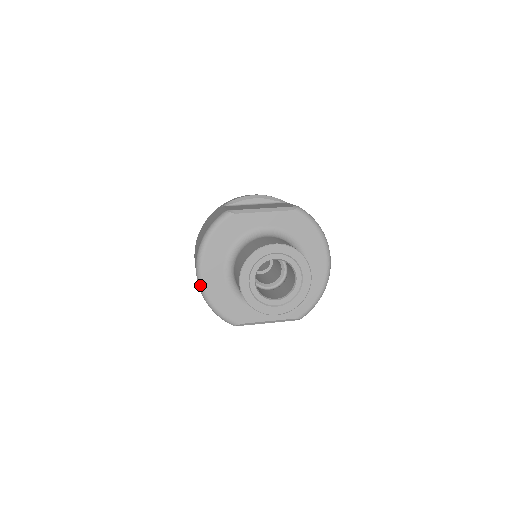
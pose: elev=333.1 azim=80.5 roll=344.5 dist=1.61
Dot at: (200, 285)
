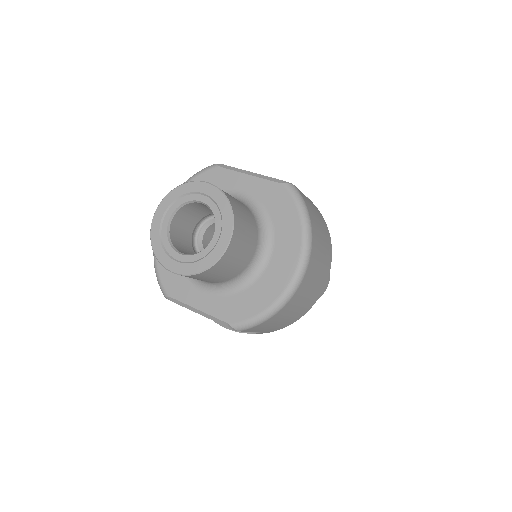
Dot at: occluded
